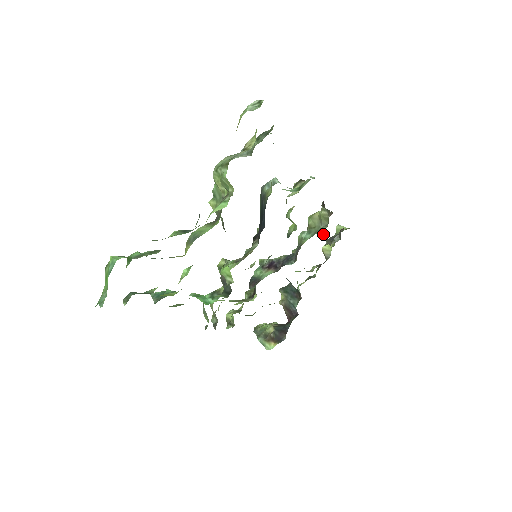
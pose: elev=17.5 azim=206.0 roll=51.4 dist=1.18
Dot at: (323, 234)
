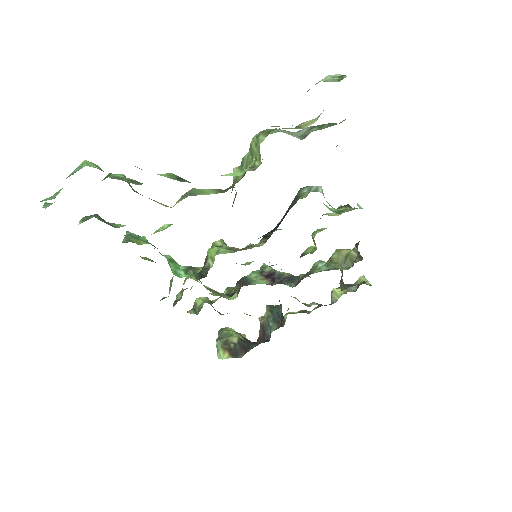
Dot at: occluded
